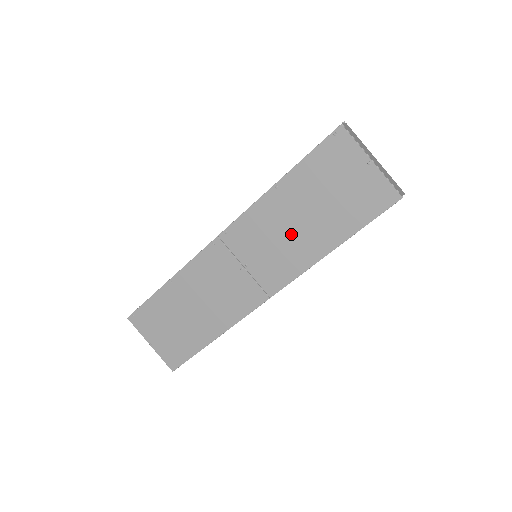
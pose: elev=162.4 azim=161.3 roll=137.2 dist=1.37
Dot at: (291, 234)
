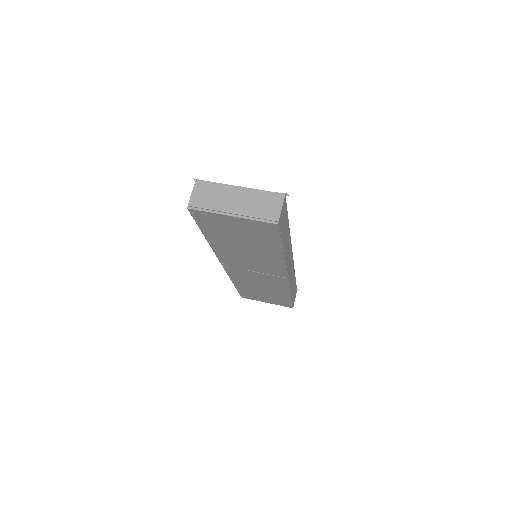
Dot at: (251, 255)
